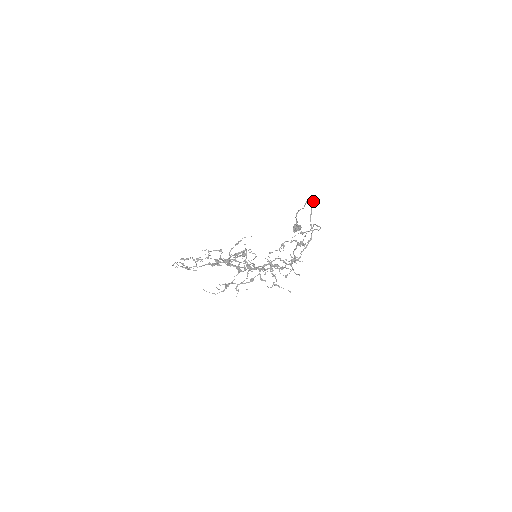
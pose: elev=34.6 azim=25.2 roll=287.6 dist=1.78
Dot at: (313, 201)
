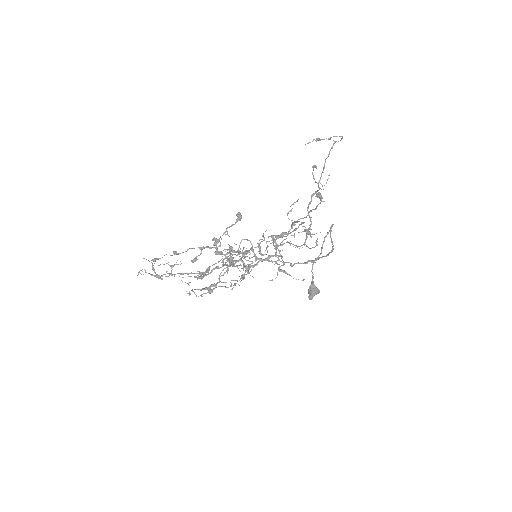
Dot at: (333, 224)
